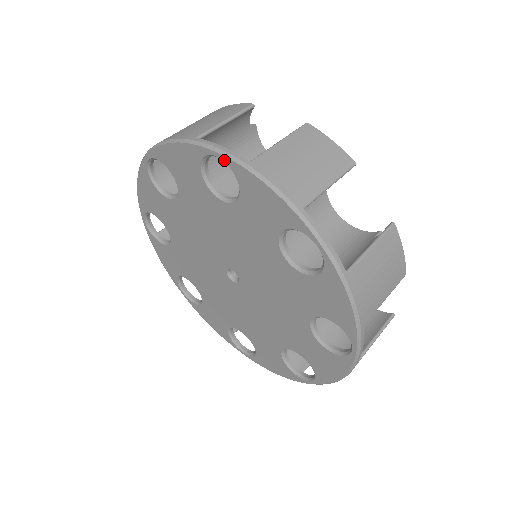
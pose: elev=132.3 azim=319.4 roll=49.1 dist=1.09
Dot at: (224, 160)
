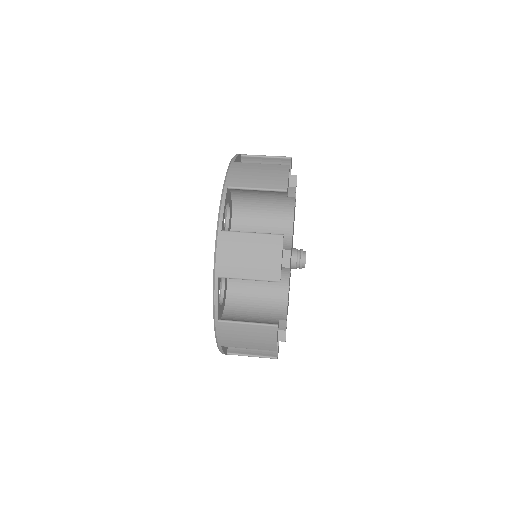
Dot at: (219, 215)
